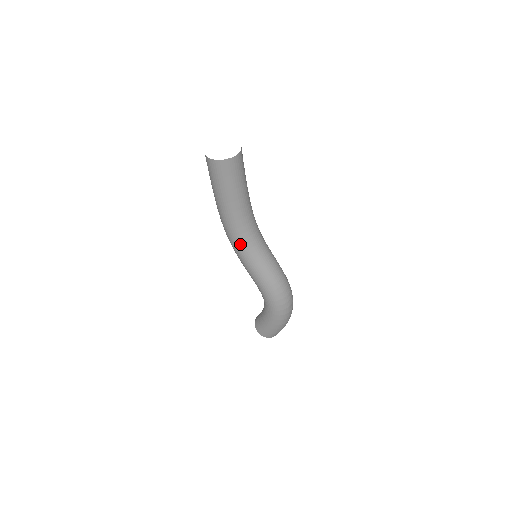
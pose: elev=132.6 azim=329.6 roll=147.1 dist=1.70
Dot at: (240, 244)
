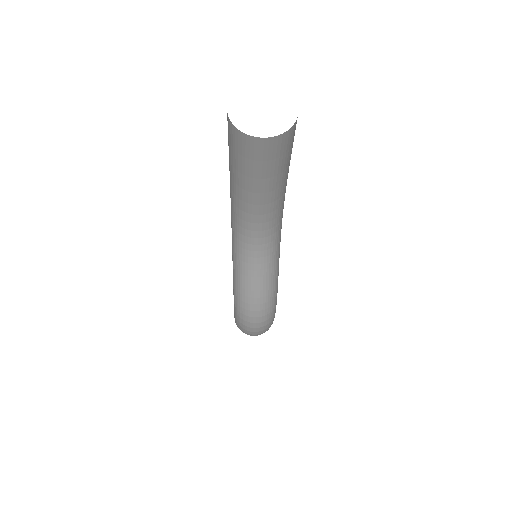
Dot at: (233, 230)
